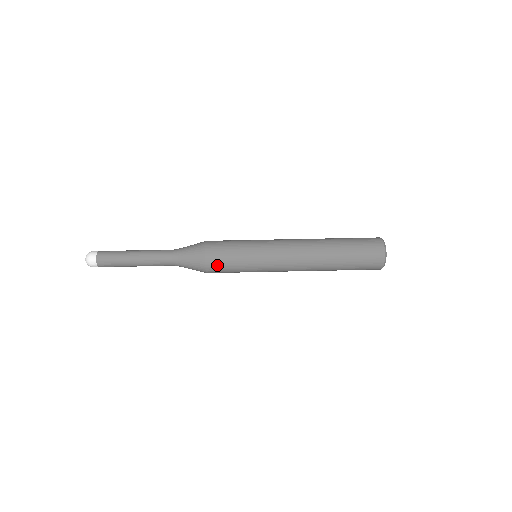
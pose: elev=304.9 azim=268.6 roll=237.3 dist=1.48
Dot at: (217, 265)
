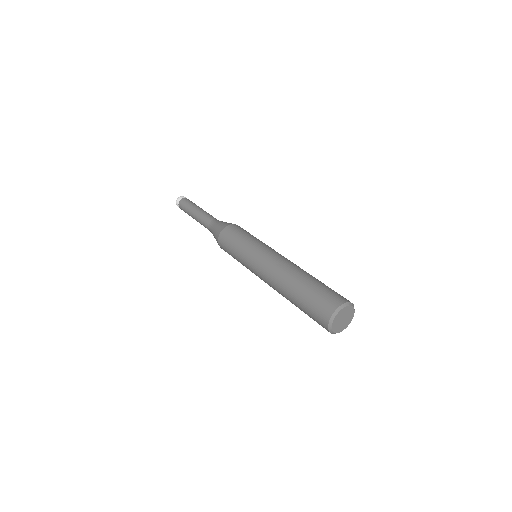
Dot at: (224, 246)
